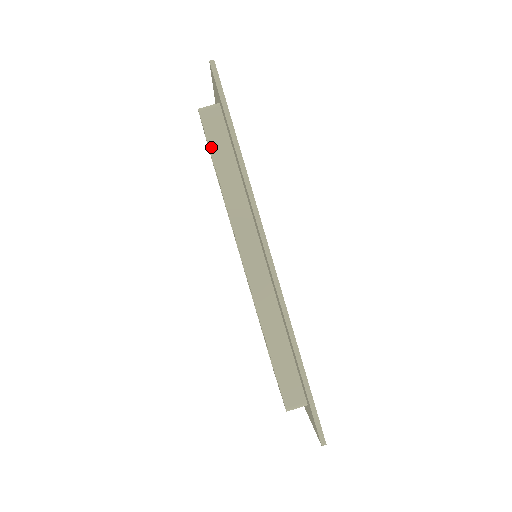
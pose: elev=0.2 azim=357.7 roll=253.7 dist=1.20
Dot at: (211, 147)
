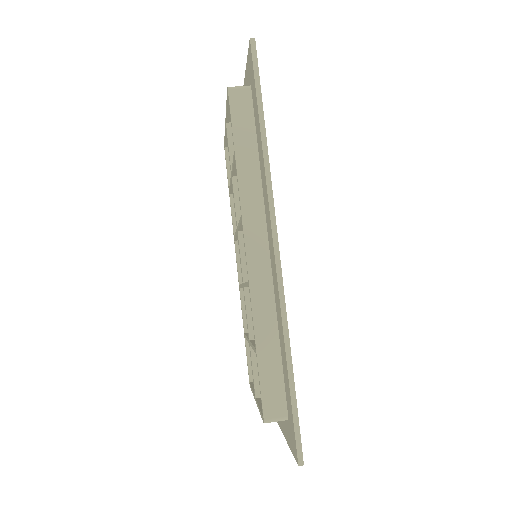
Dot at: (234, 127)
